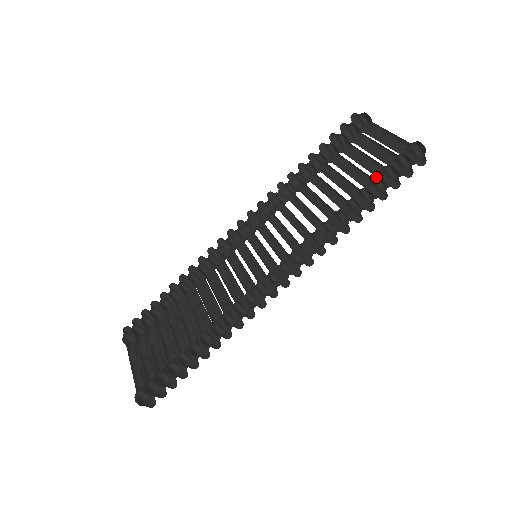
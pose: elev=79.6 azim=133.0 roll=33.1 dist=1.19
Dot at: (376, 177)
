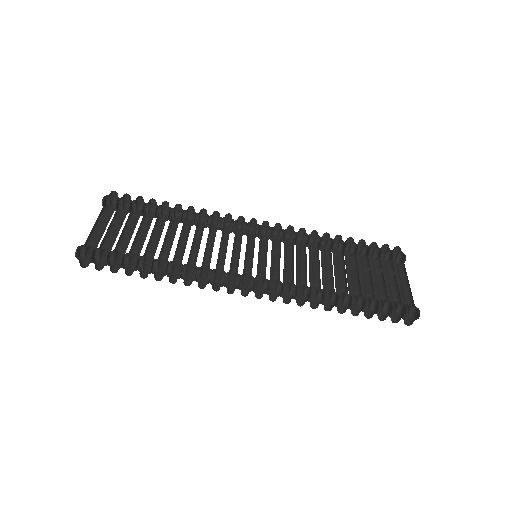
Dot at: (377, 300)
